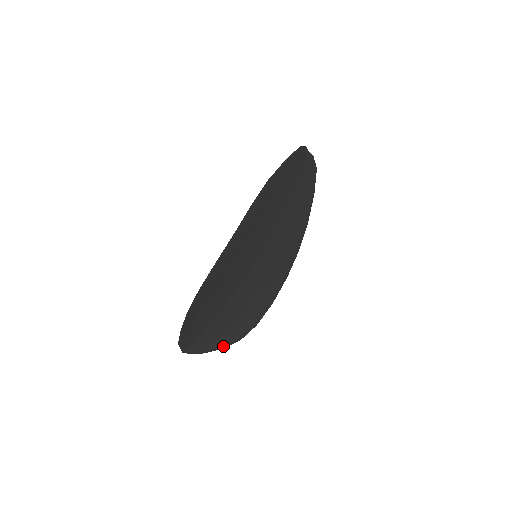
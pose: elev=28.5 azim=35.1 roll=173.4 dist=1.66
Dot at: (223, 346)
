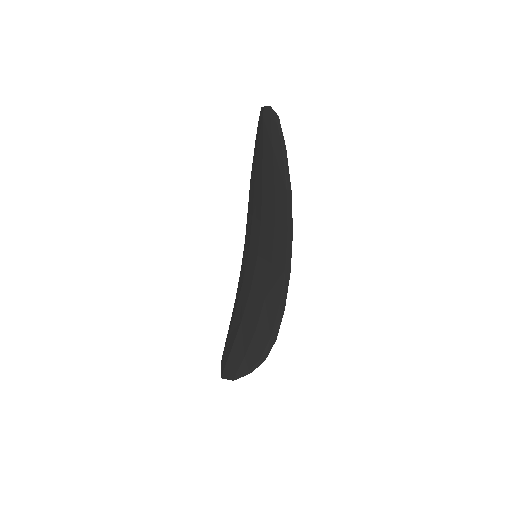
Dot at: occluded
